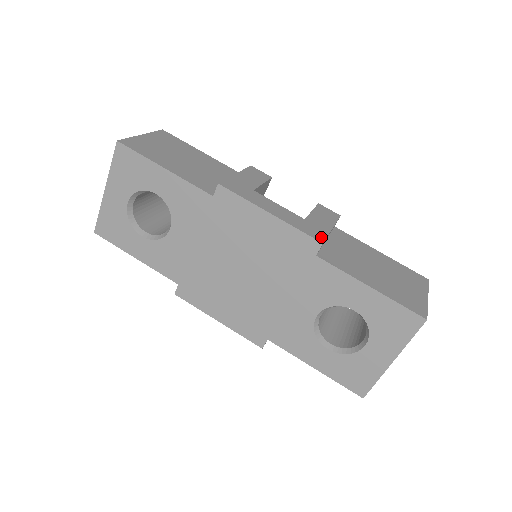
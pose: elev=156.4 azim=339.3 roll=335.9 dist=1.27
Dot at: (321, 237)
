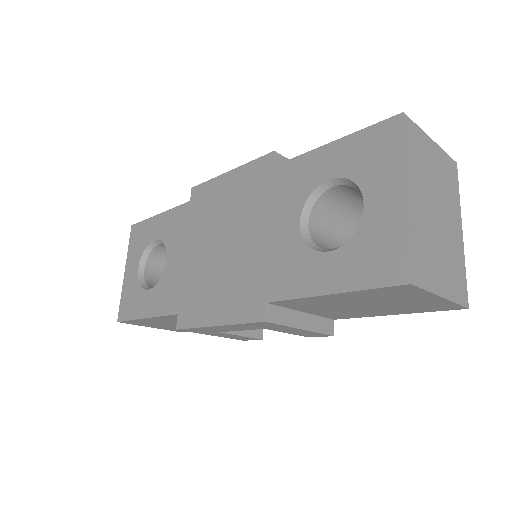
Dot at: (278, 157)
